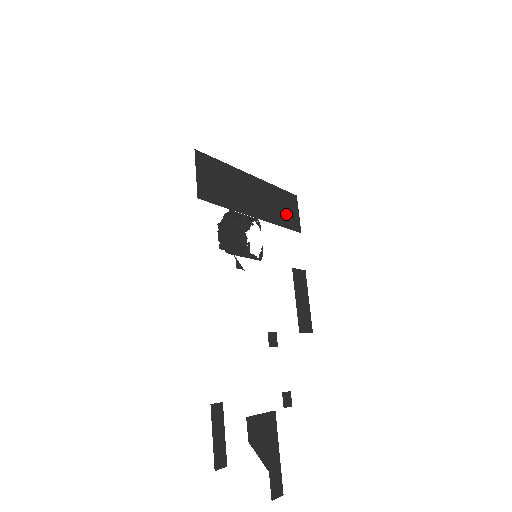
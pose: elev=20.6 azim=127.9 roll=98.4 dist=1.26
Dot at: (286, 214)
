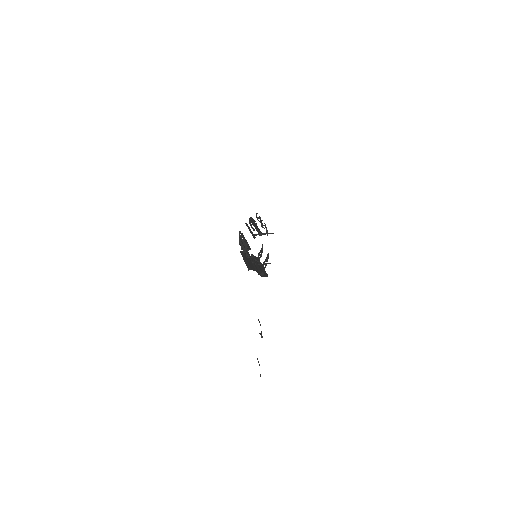
Dot at: occluded
